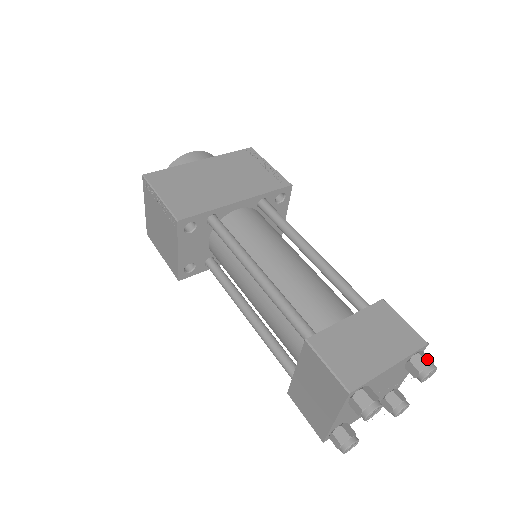
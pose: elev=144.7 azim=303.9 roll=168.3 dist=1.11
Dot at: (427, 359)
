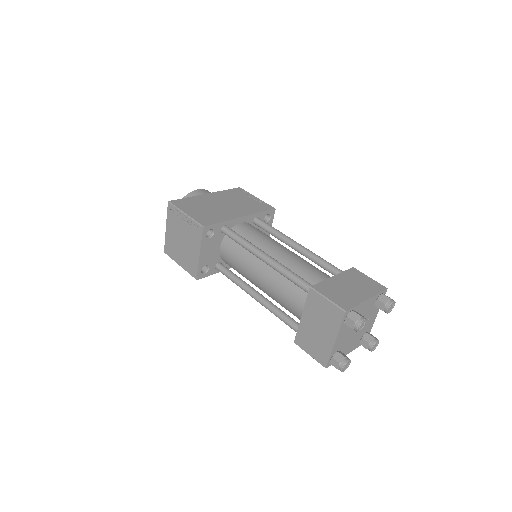
Dot at: (388, 297)
